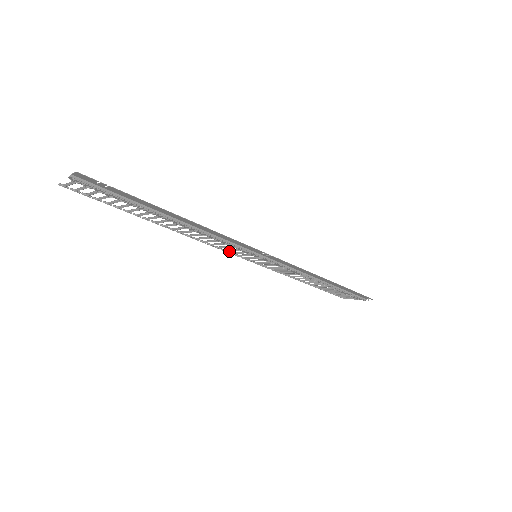
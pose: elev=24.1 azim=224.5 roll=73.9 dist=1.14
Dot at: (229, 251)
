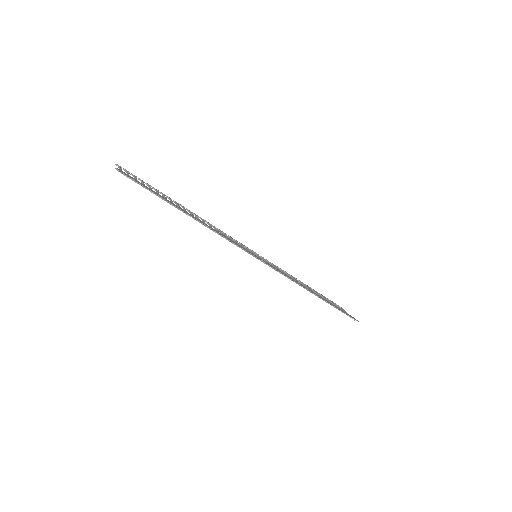
Dot at: occluded
